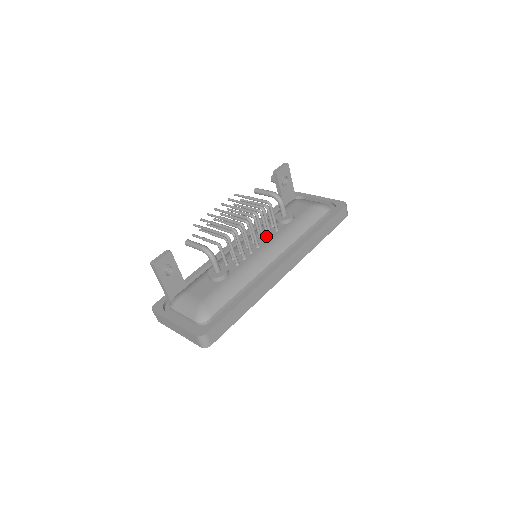
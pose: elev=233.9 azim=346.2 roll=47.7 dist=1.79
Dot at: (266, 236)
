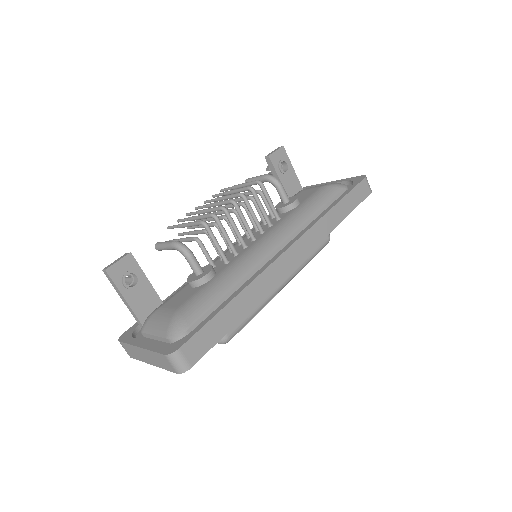
Dot at: (265, 228)
